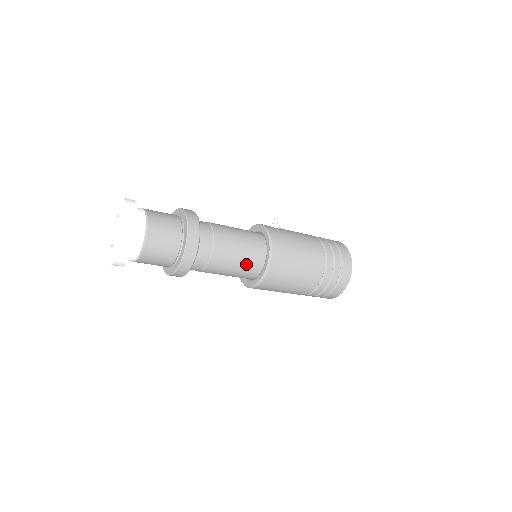
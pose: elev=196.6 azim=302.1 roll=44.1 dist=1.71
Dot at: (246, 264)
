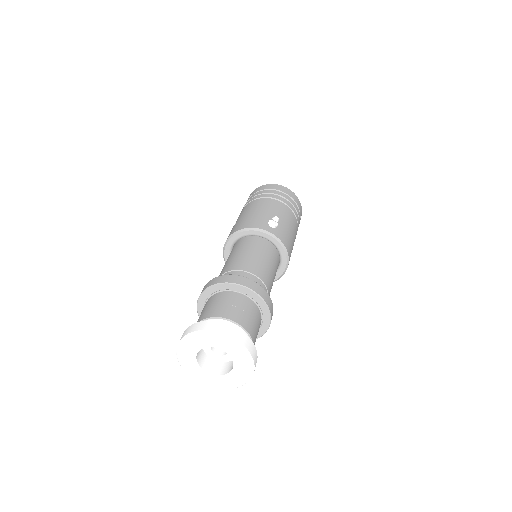
Dot at: occluded
